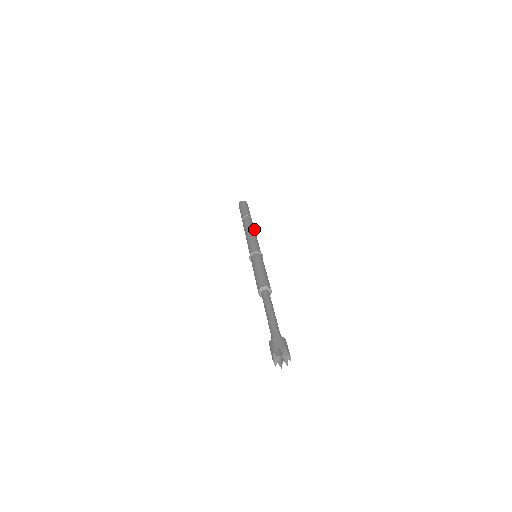
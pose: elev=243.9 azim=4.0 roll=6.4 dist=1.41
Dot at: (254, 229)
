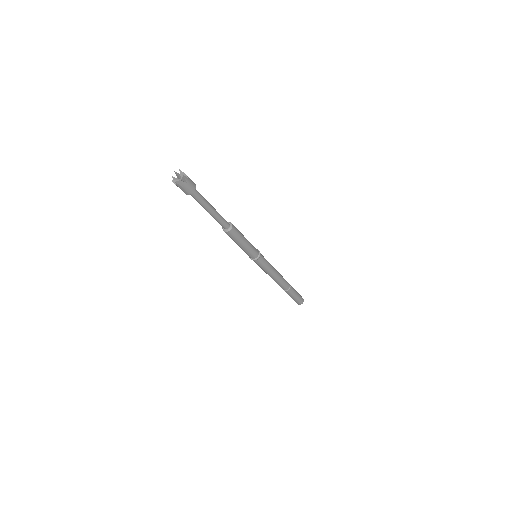
Dot at: (280, 278)
